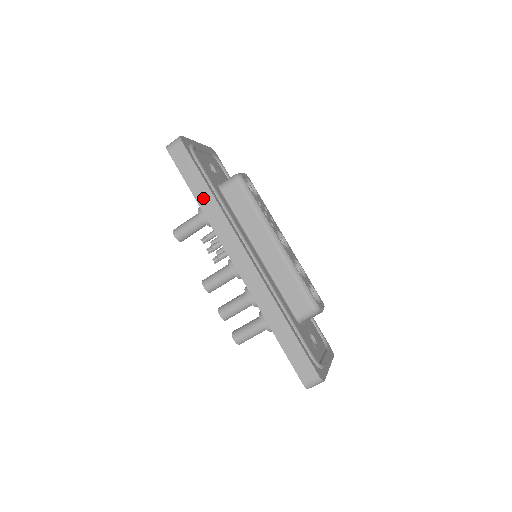
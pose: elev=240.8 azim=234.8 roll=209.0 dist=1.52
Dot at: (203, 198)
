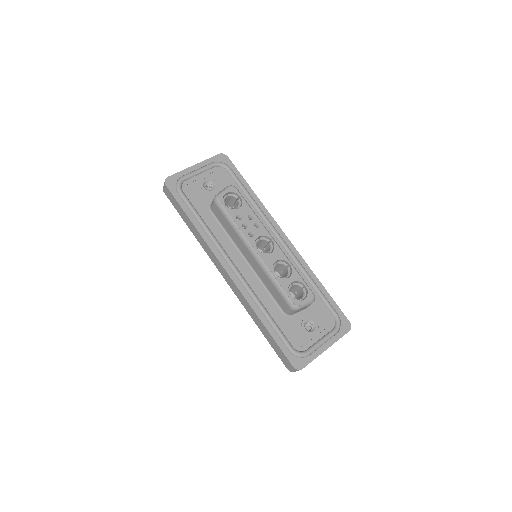
Dot at: (191, 227)
